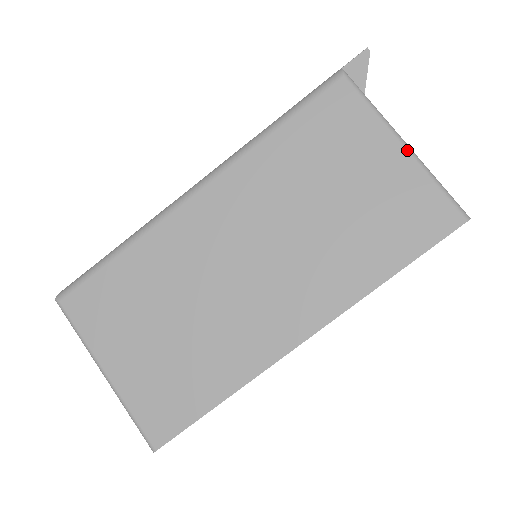
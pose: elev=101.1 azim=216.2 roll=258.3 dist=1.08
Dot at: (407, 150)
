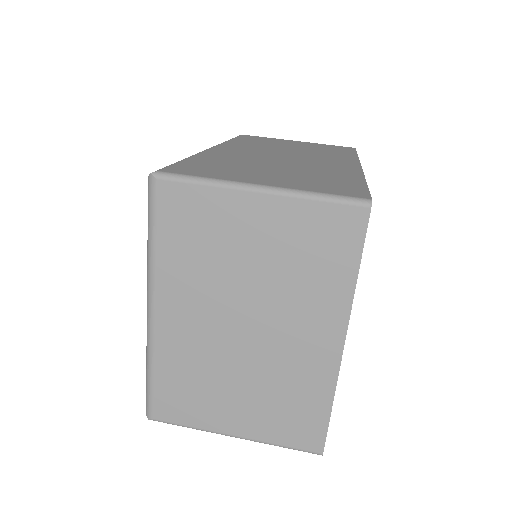
Dot at: occluded
